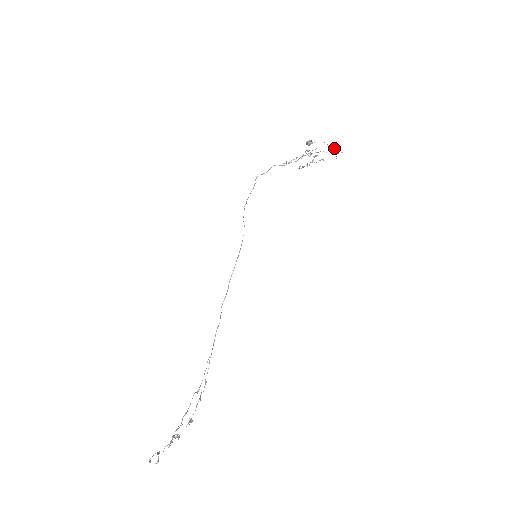
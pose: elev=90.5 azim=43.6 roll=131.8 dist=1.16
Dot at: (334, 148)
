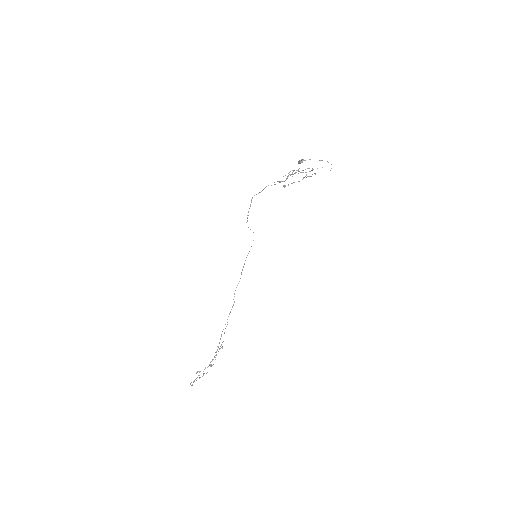
Dot at: (327, 161)
